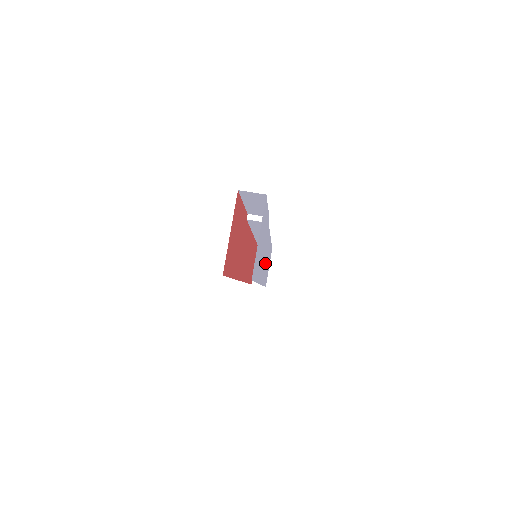
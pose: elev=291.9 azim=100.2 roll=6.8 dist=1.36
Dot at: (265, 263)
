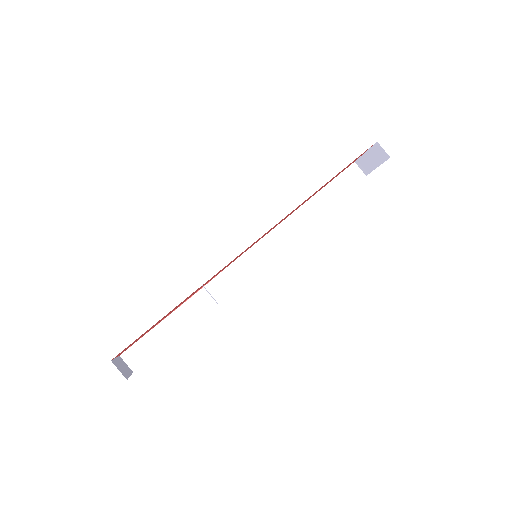
Dot at: occluded
